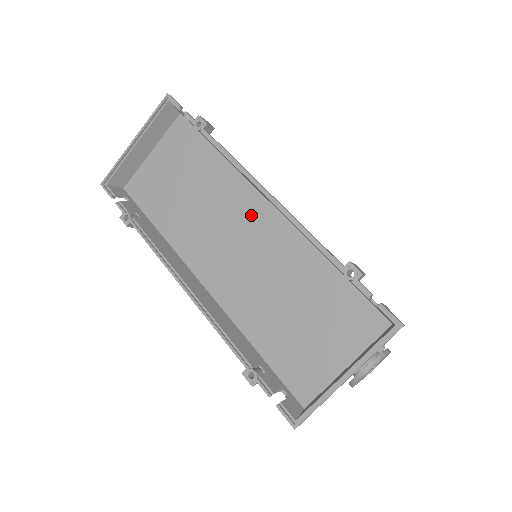
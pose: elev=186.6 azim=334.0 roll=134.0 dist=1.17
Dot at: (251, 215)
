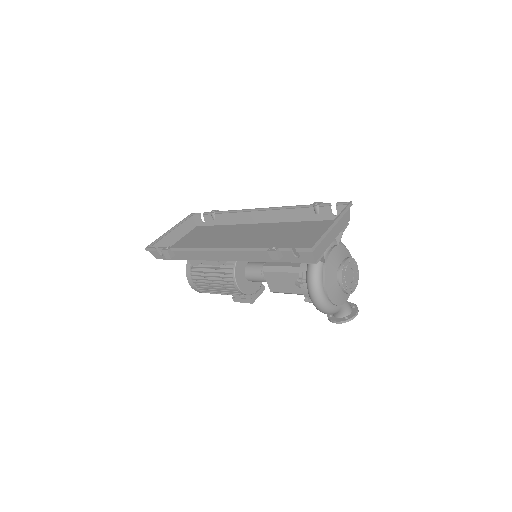
Dot at: (251, 230)
